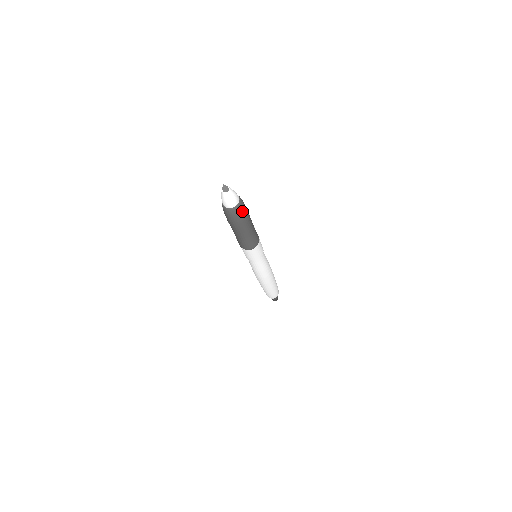
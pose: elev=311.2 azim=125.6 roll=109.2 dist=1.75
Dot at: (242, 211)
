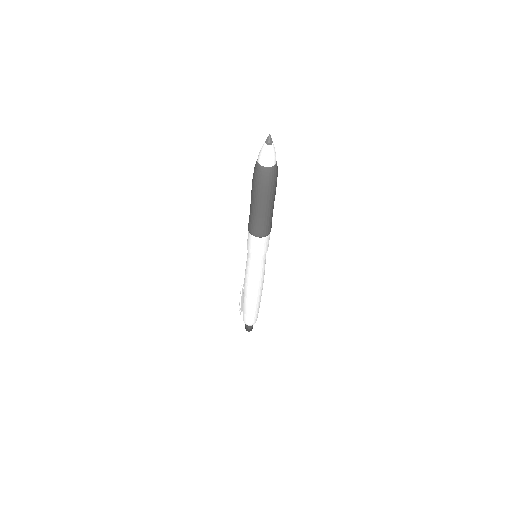
Dot at: (277, 171)
